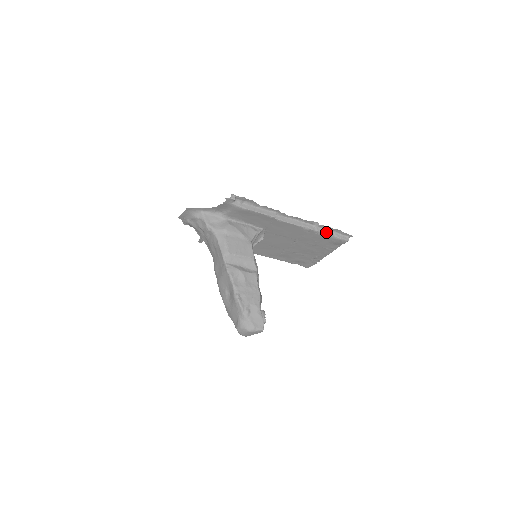
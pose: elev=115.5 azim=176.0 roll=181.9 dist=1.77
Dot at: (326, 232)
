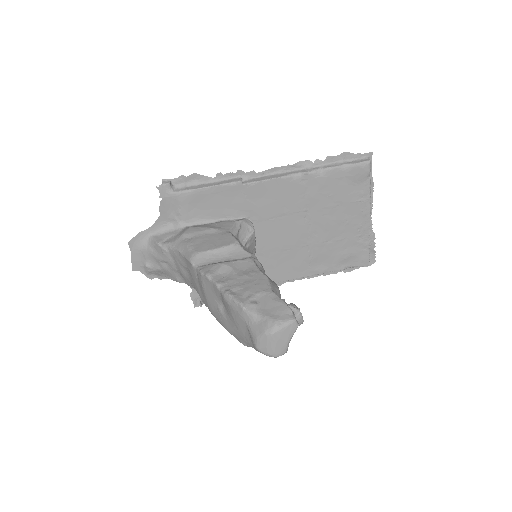
Dot at: (329, 167)
